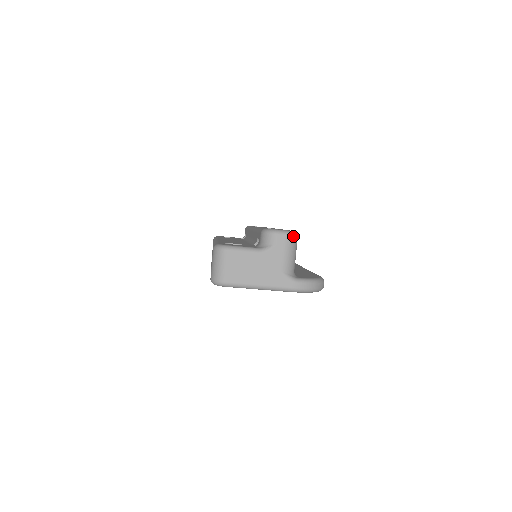
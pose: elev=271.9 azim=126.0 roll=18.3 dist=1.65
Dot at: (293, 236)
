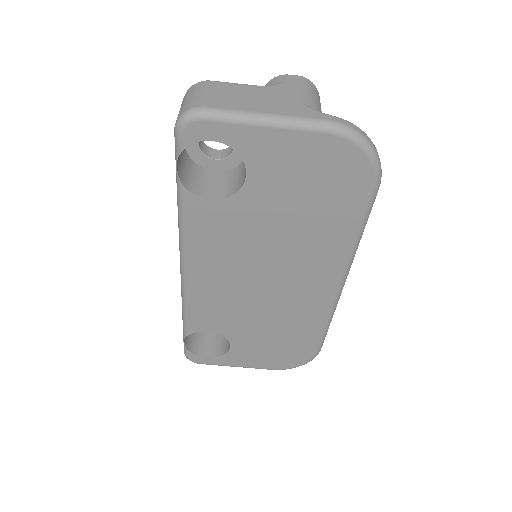
Dot at: (312, 83)
